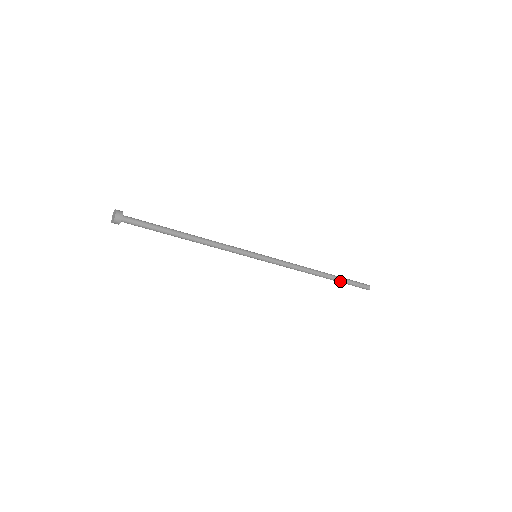
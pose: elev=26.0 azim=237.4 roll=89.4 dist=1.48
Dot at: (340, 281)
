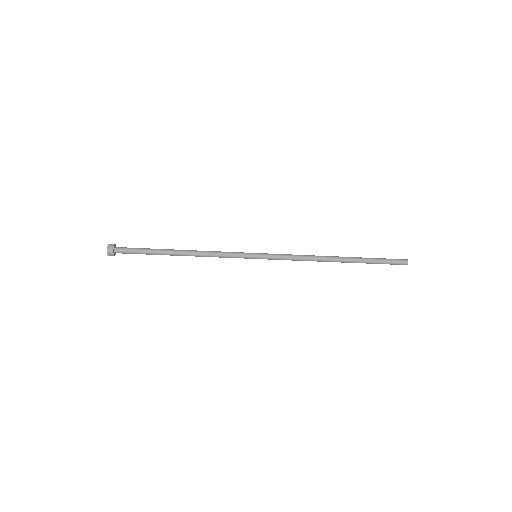
Dot at: occluded
